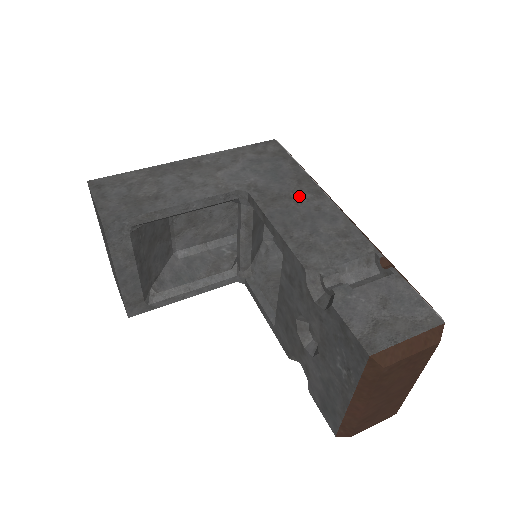
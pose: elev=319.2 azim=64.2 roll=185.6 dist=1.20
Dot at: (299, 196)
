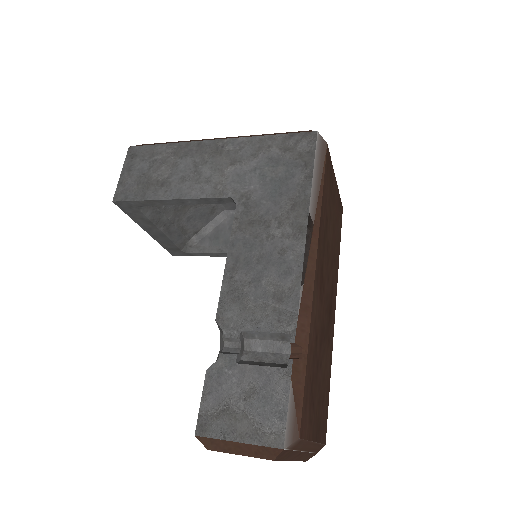
Dot at: (277, 227)
